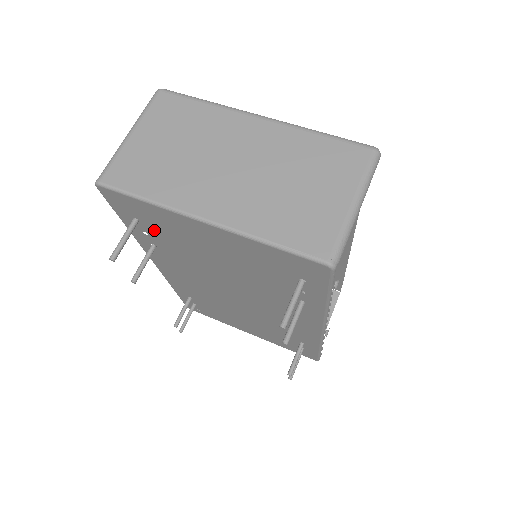
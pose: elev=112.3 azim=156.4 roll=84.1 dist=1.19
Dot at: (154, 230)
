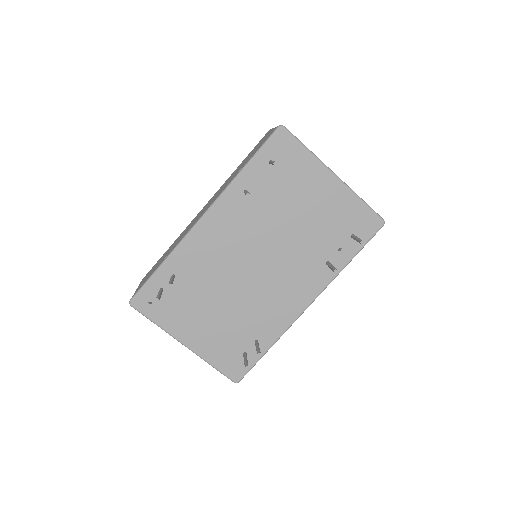
Dot at: (275, 175)
